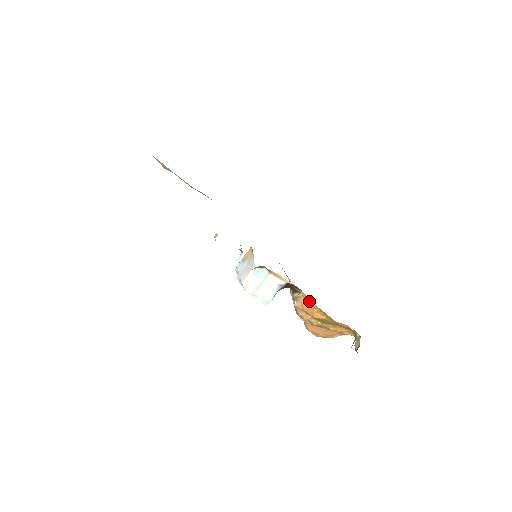
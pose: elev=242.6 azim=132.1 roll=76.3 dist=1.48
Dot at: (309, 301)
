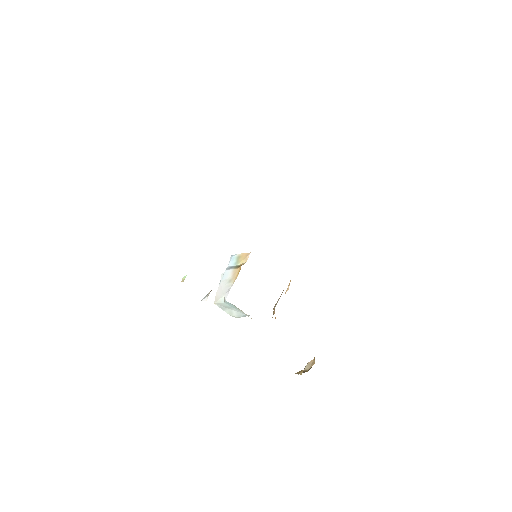
Dot at: occluded
